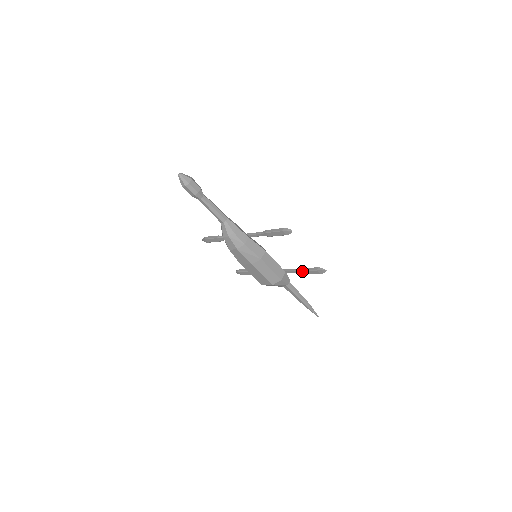
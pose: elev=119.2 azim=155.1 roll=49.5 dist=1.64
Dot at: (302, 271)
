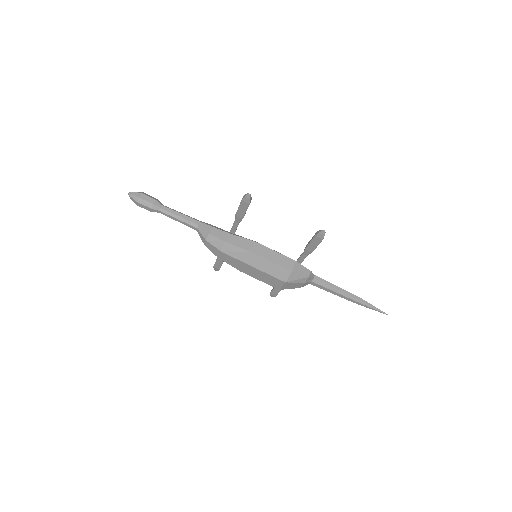
Dot at: (307, 248)
